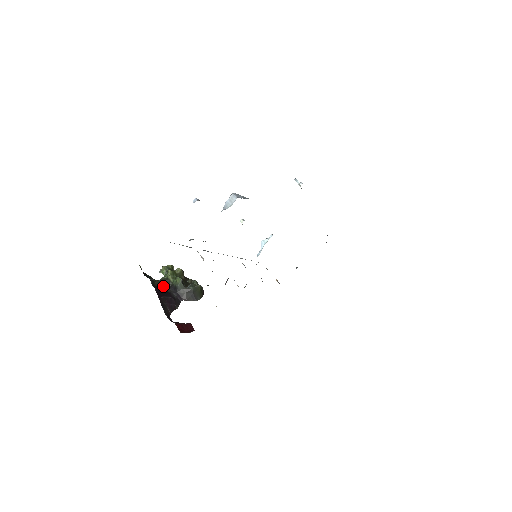
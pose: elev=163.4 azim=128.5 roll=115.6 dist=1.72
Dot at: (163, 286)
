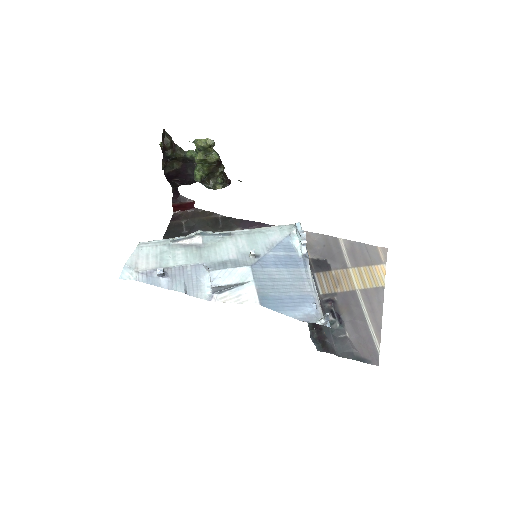
Dot at: (186, 162)
